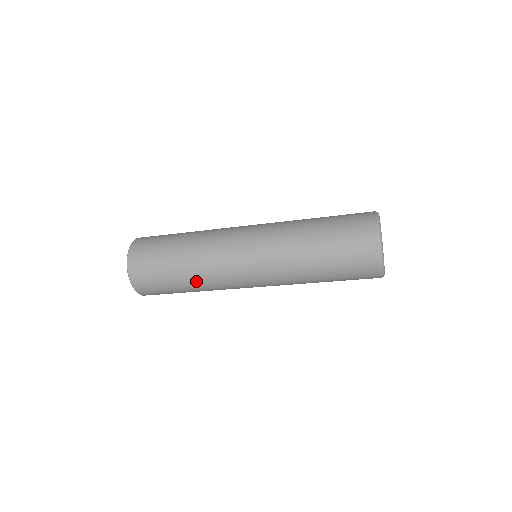
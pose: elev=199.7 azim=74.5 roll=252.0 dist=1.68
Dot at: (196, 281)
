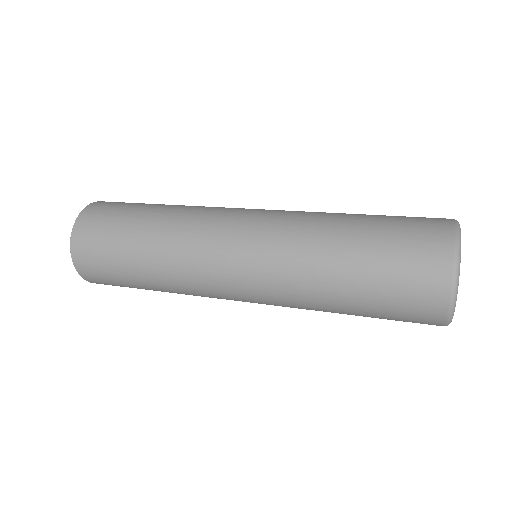
Dot at: (160, 275)
